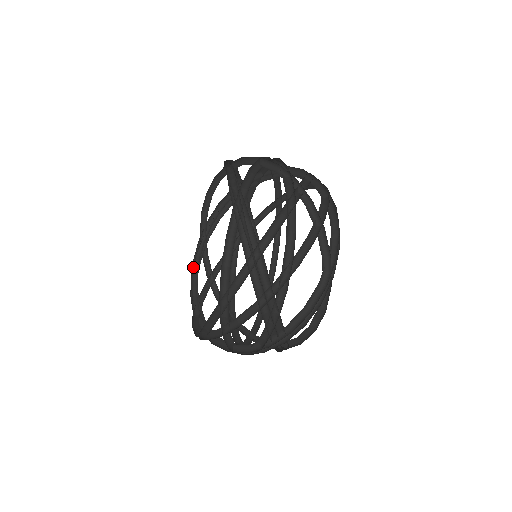
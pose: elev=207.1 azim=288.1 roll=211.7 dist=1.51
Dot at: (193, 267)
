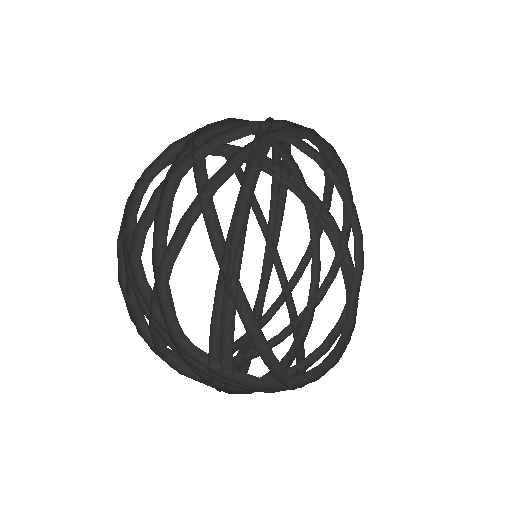
Dot at: (264, 280)
